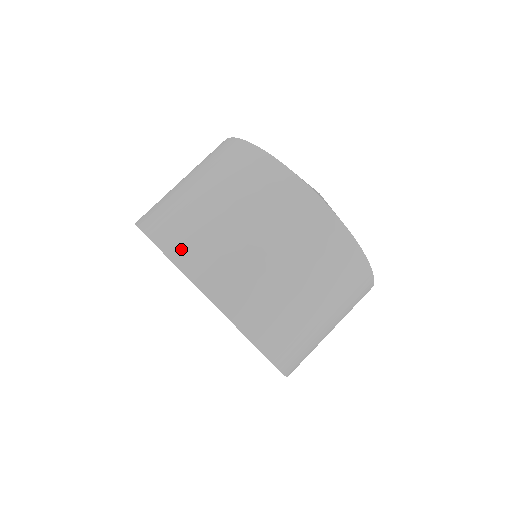
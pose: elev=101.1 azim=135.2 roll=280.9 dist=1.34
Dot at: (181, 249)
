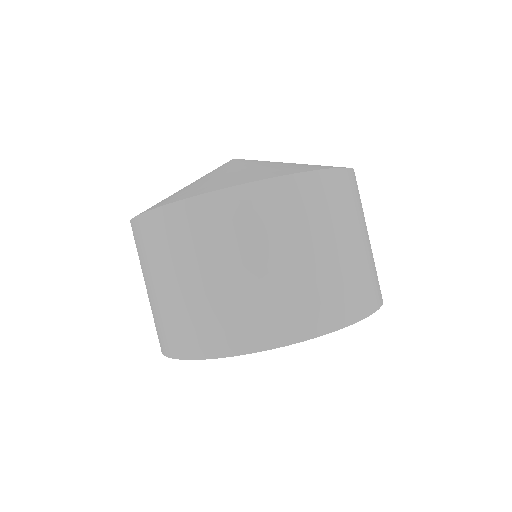
Dot at: (166, 344)
